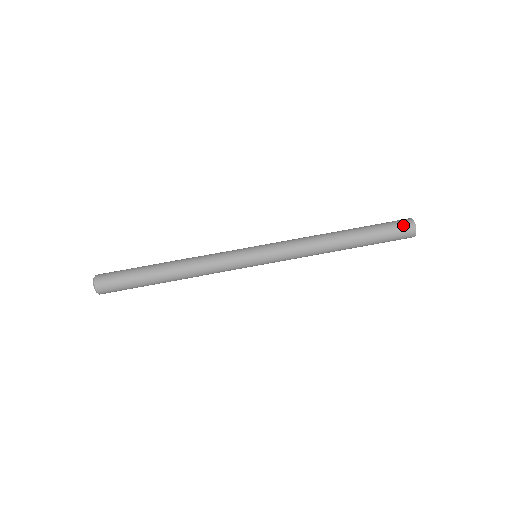
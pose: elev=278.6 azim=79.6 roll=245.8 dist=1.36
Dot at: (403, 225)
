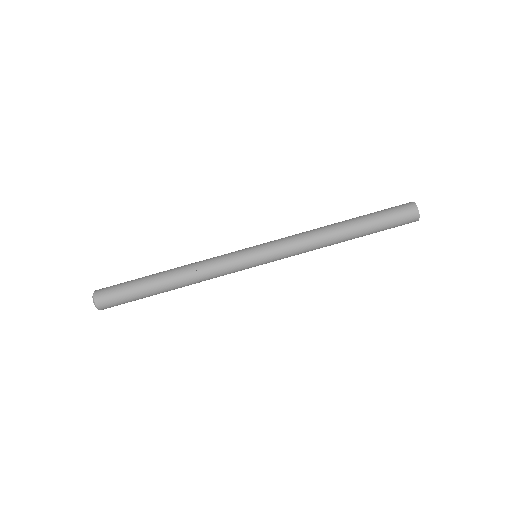
Dot at: (406, 213)
